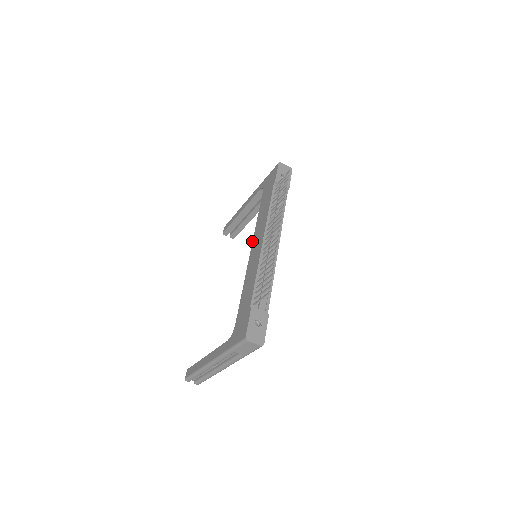
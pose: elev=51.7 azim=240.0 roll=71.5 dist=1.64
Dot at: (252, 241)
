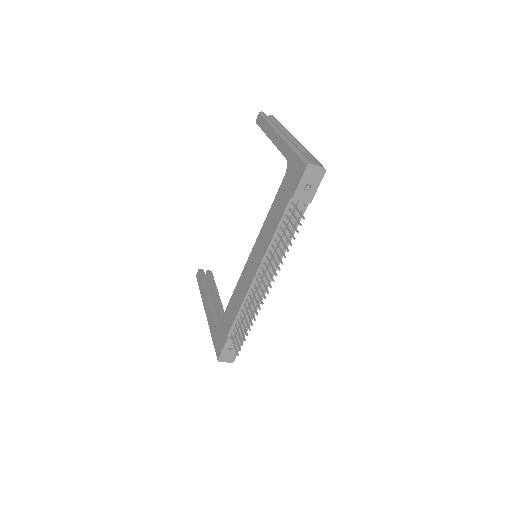
Dot at: occluded
